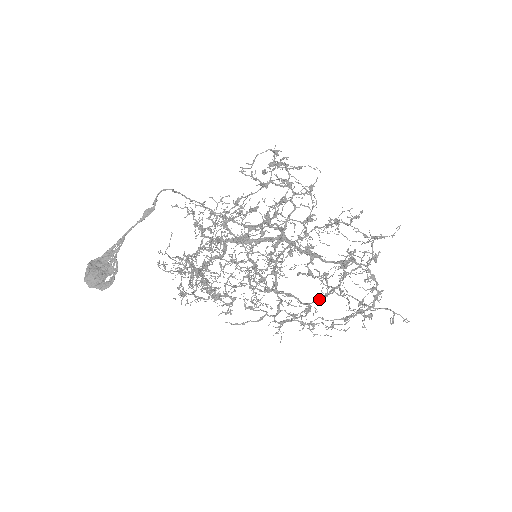
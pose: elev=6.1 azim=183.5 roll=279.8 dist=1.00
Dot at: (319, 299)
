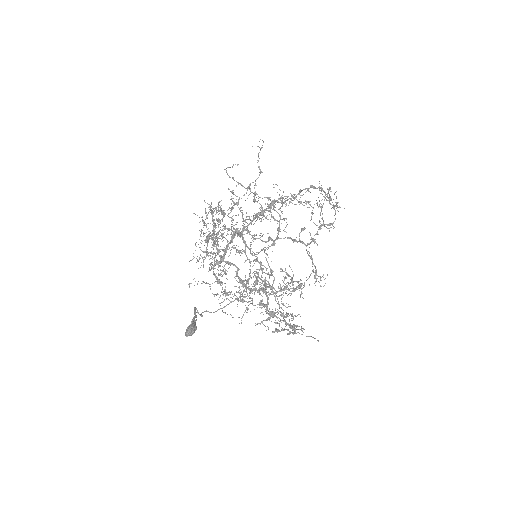
Dot at: occluded
